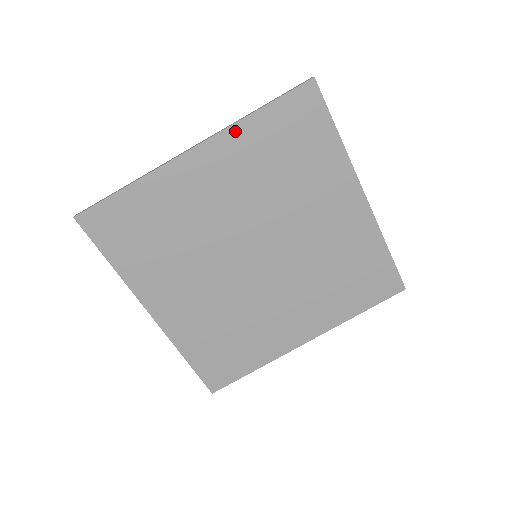
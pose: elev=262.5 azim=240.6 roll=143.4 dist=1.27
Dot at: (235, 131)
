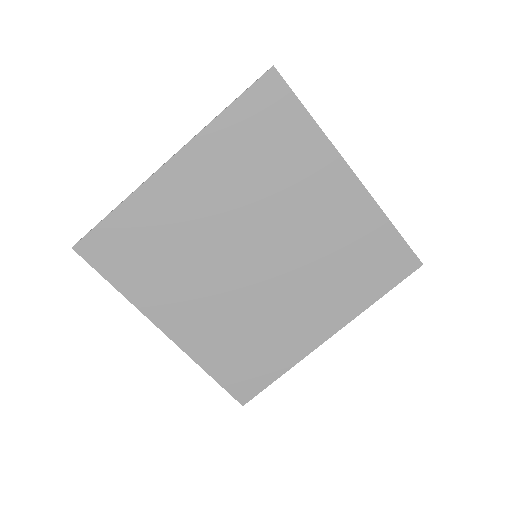
Dot at: (207, 135)
